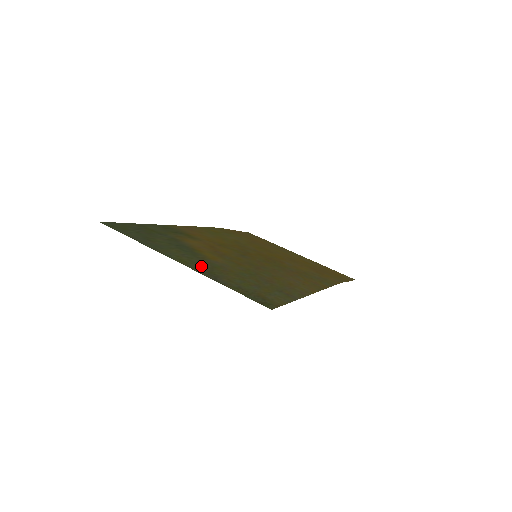
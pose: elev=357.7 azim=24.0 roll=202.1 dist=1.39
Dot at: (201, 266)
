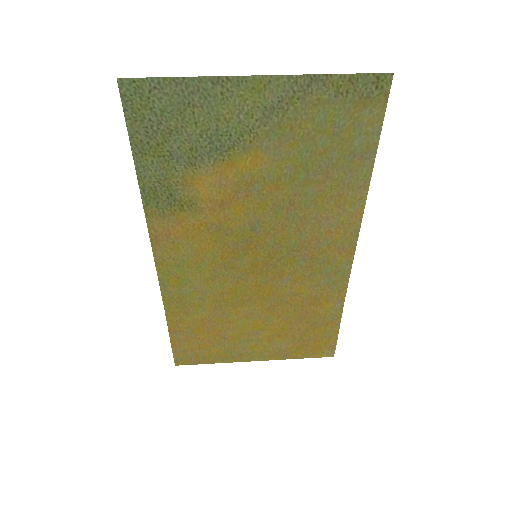
Dot at: (275, 103)
